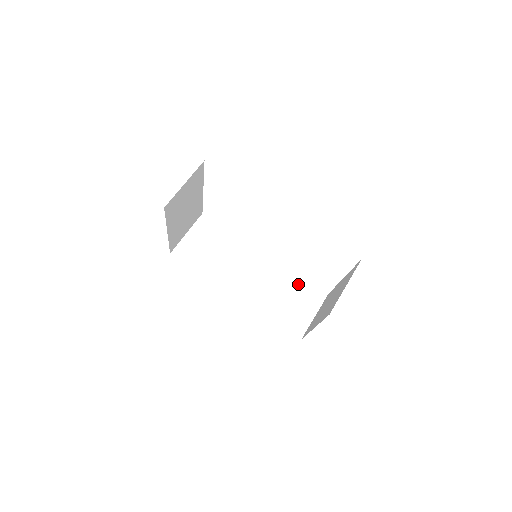
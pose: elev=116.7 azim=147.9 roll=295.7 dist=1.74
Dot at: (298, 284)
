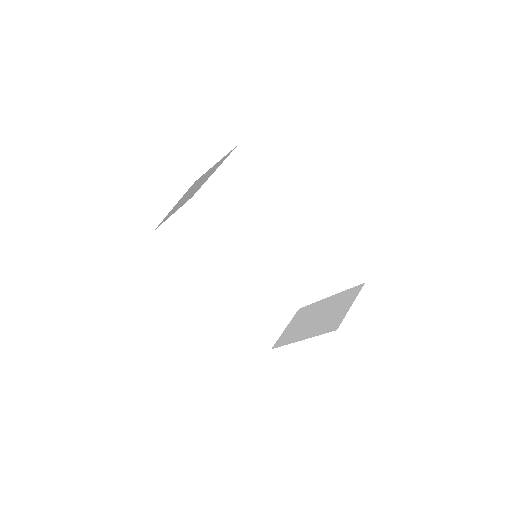
Dot at: (274, 293)
